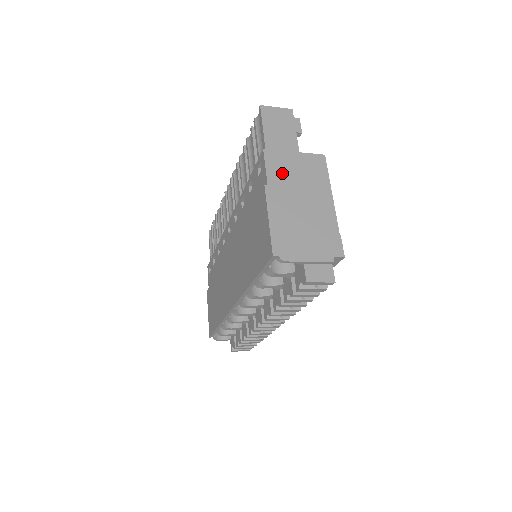
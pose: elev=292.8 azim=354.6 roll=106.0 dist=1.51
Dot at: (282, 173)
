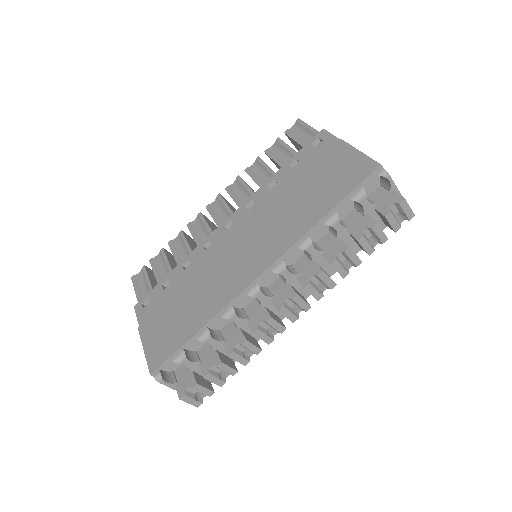
Dot at: occluded
